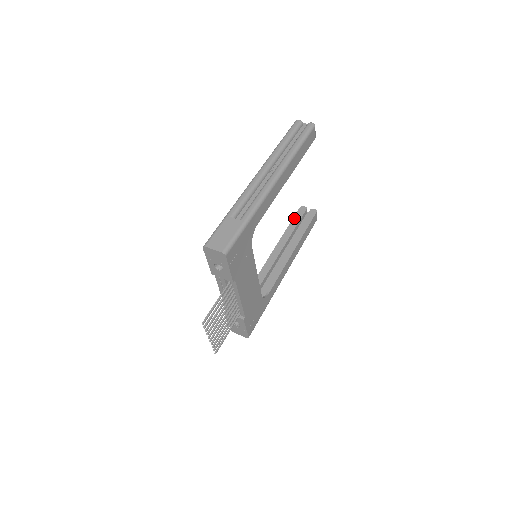
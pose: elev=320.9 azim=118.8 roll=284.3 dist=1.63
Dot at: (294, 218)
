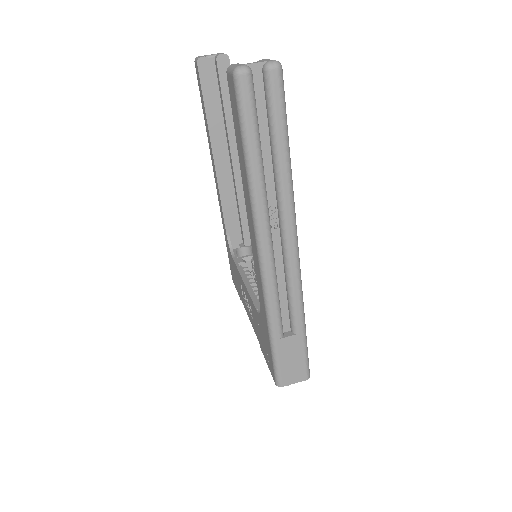
Dot at: (204, 94)
